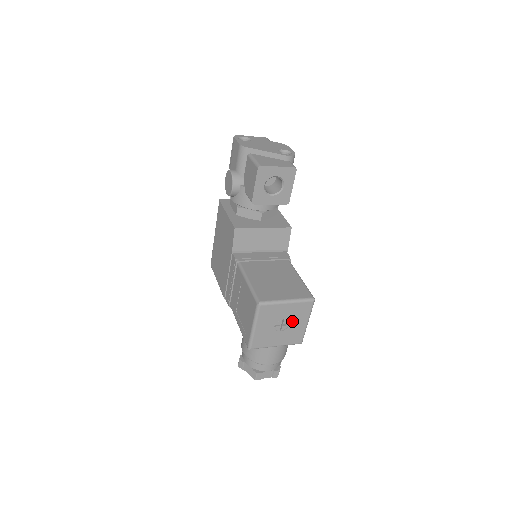
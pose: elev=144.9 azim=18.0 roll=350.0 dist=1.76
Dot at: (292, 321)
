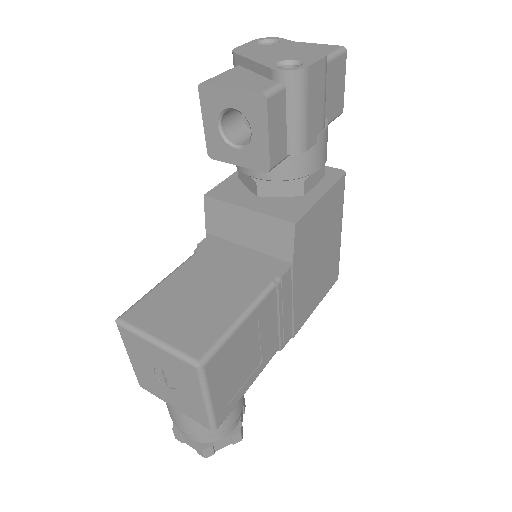
Dot at: (178, 381)
